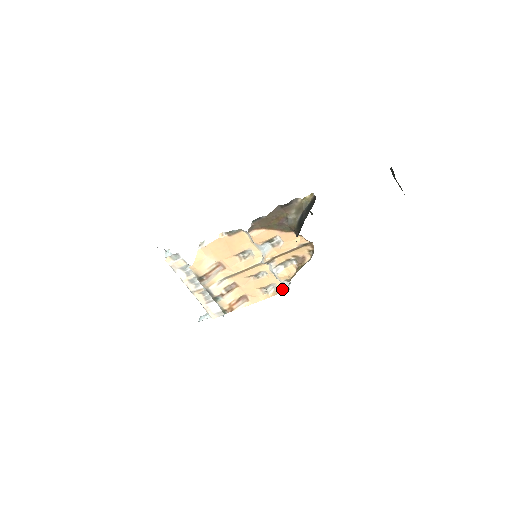
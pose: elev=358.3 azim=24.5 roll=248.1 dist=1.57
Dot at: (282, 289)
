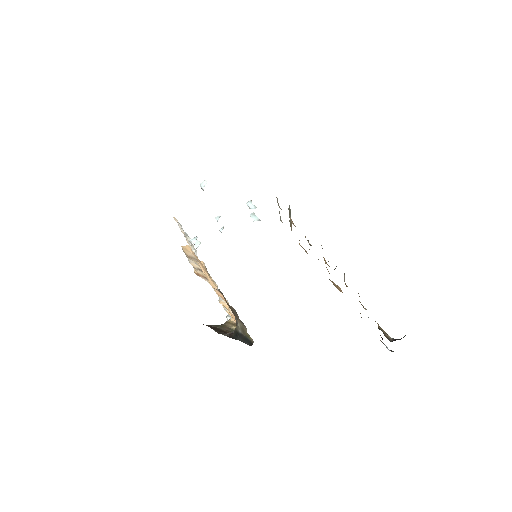
Dot at: occluded
